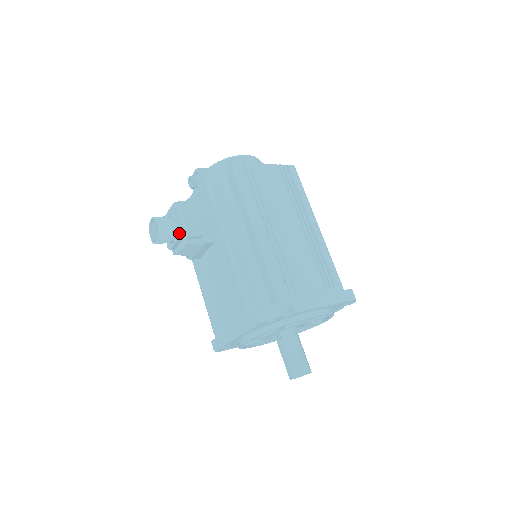
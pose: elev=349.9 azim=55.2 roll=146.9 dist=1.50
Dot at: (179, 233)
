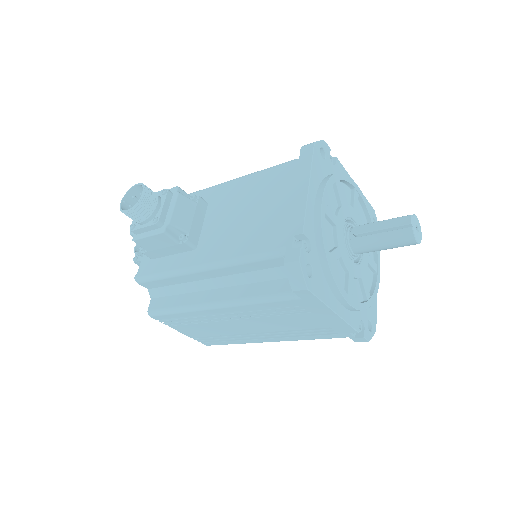
Dot at: (165, 189)
